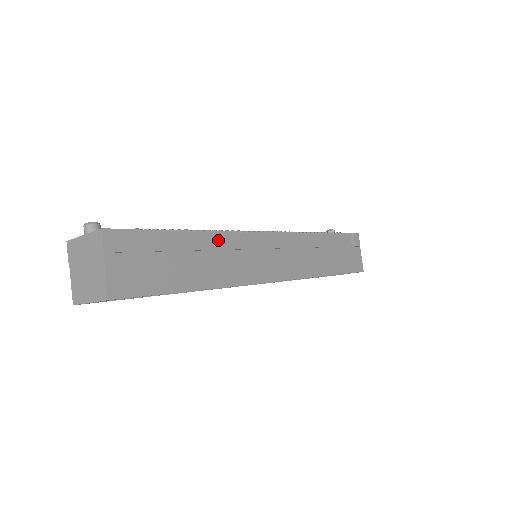
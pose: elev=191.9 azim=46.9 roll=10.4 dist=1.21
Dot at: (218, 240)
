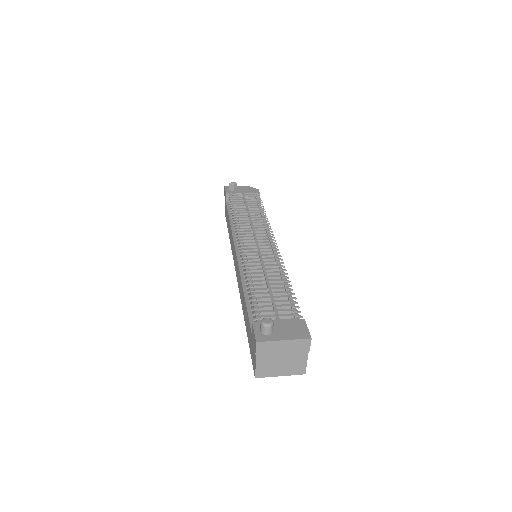
Dot at: occluded
